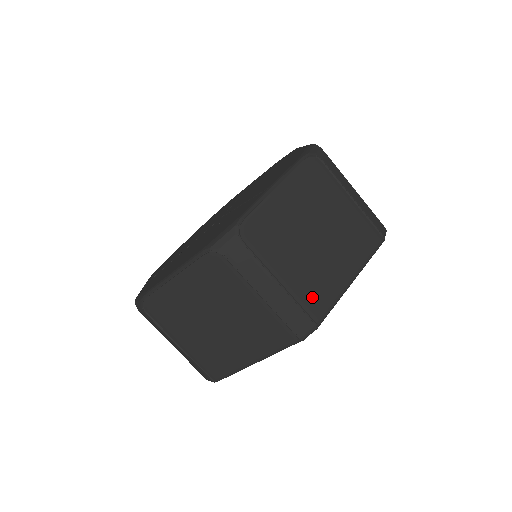
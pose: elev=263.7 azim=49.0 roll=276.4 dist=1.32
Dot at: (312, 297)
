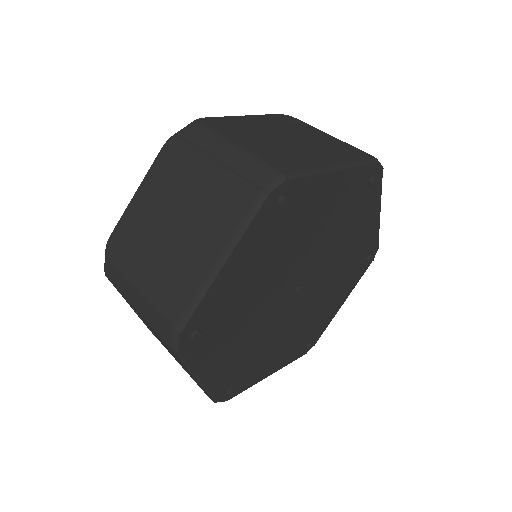
Dot at: (278, 161)
